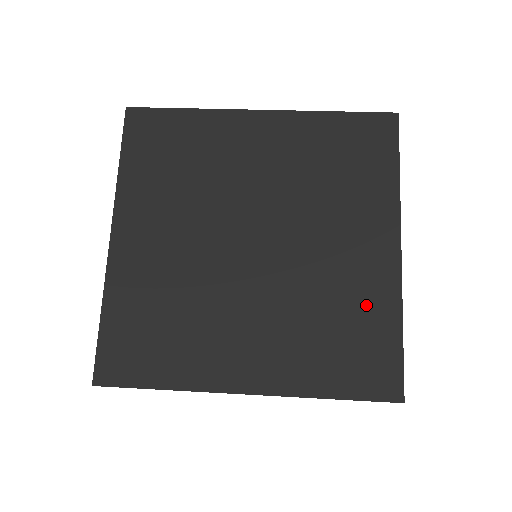
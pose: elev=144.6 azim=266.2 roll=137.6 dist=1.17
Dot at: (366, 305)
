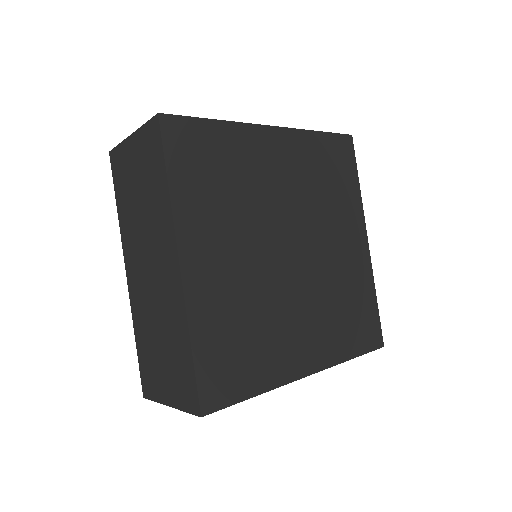
Dot at: (359, 286)
